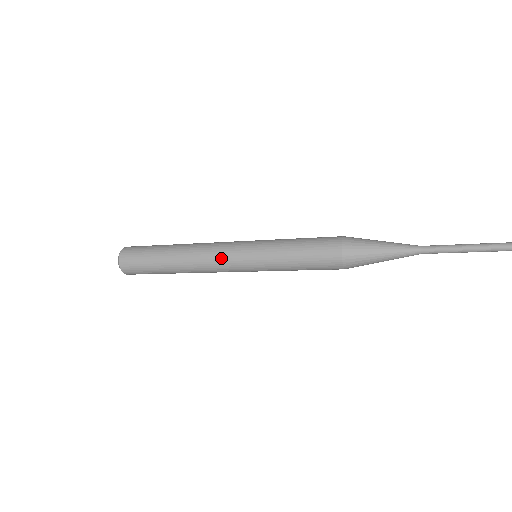
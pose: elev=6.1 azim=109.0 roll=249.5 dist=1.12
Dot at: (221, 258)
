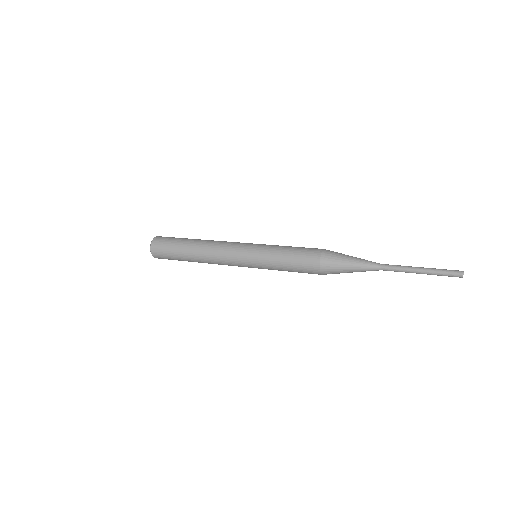
Dot at: (230, 263)
